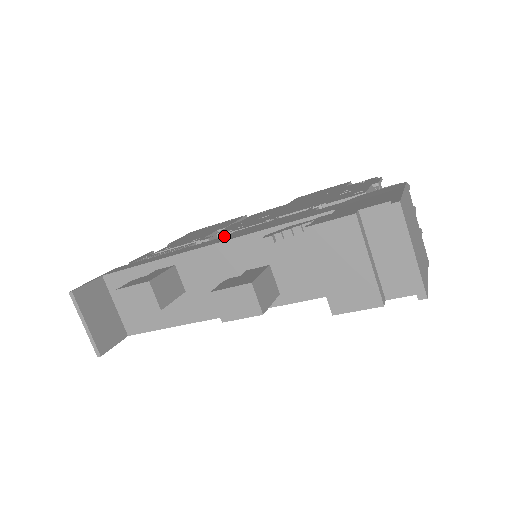
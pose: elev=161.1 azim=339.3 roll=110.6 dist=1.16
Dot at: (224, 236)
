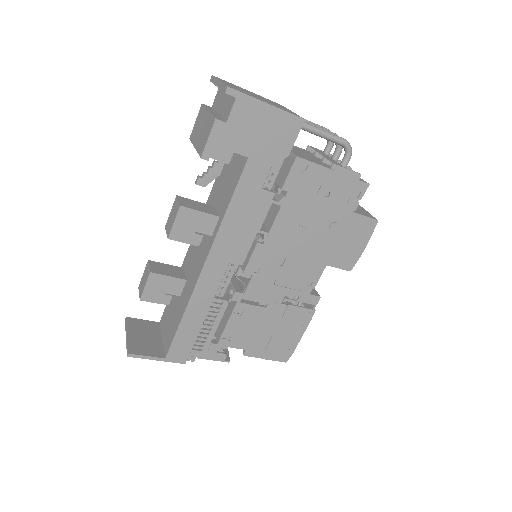
Dot at: occluded
